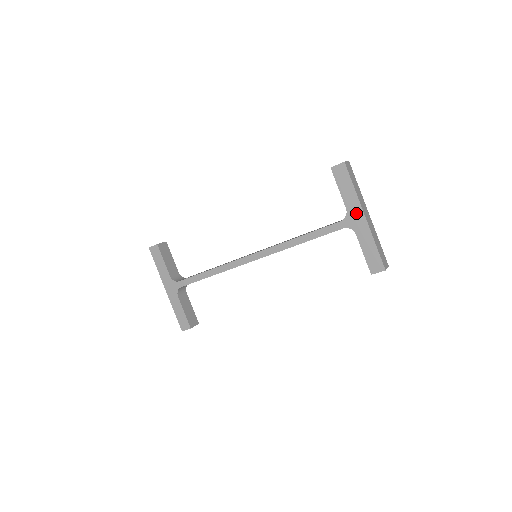
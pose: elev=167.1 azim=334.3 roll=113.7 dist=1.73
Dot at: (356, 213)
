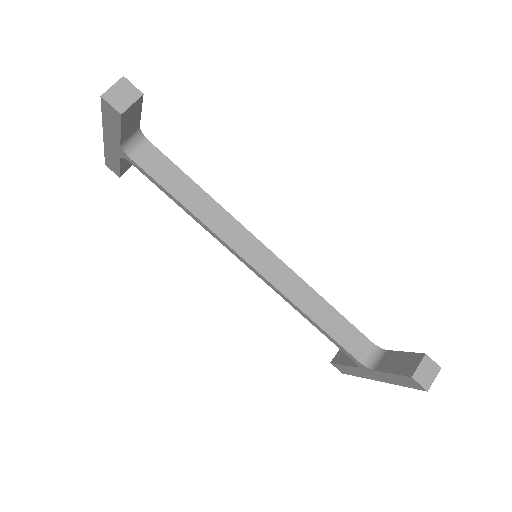
Dot at: (376, 376)
